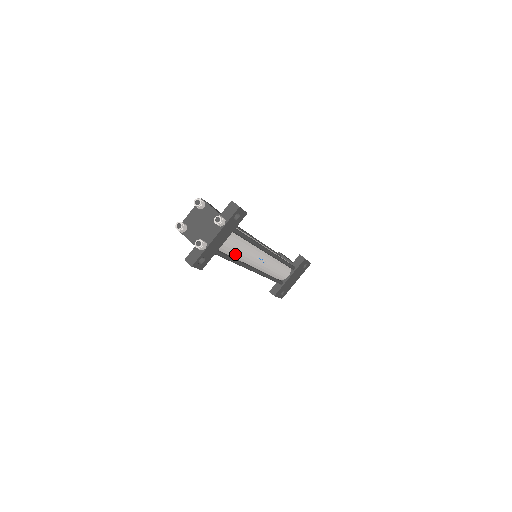
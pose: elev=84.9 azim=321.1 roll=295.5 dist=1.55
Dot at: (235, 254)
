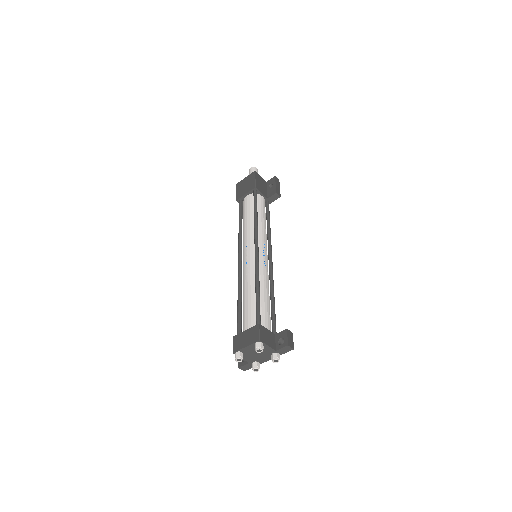
Dot at: occluded
